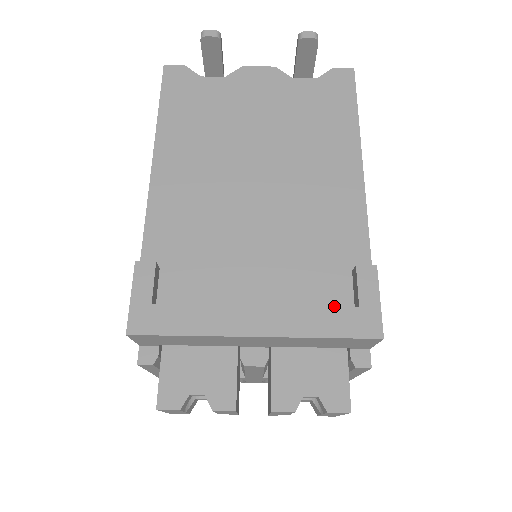
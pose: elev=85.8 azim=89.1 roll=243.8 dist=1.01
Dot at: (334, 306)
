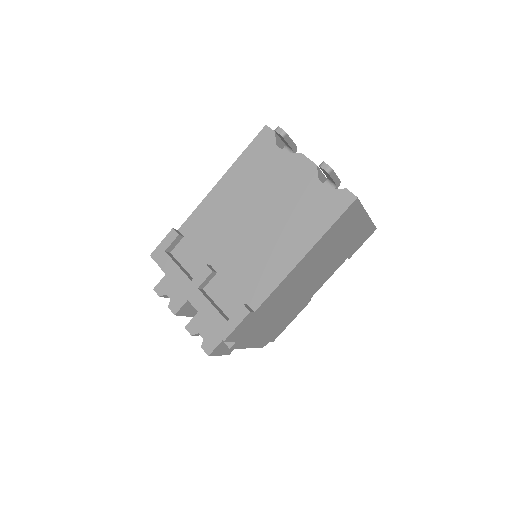
Dot at: (227, 312)
